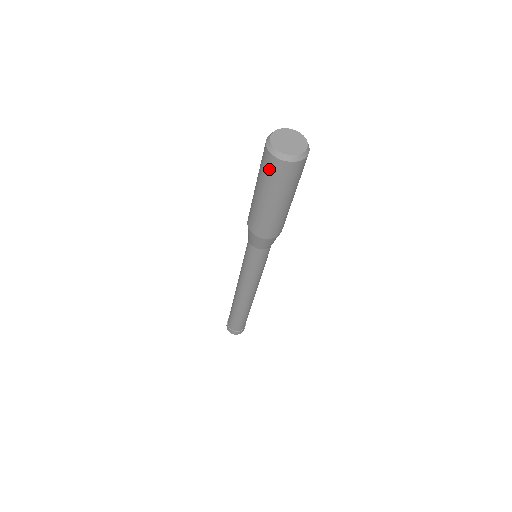
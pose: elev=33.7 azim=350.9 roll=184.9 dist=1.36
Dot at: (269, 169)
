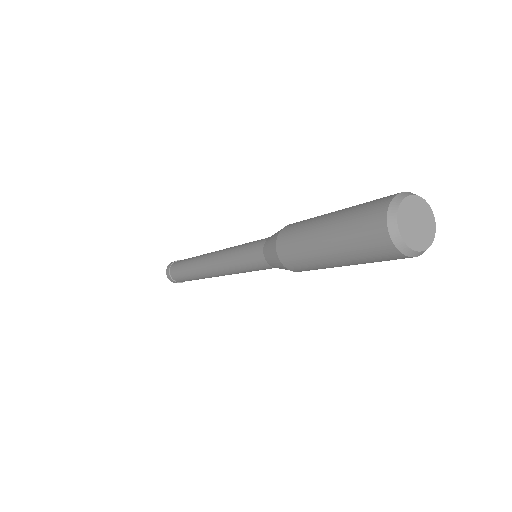
Dot at: (366, 230)
